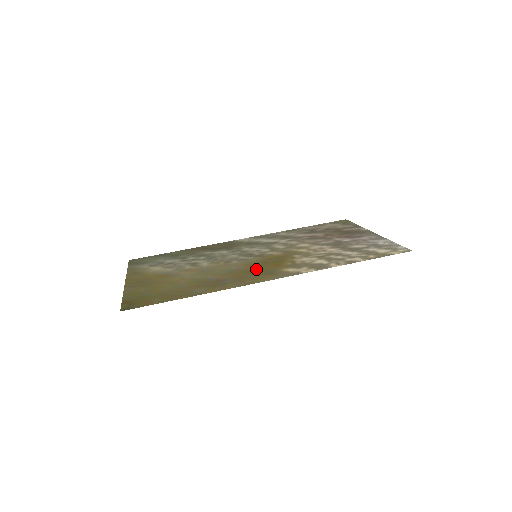
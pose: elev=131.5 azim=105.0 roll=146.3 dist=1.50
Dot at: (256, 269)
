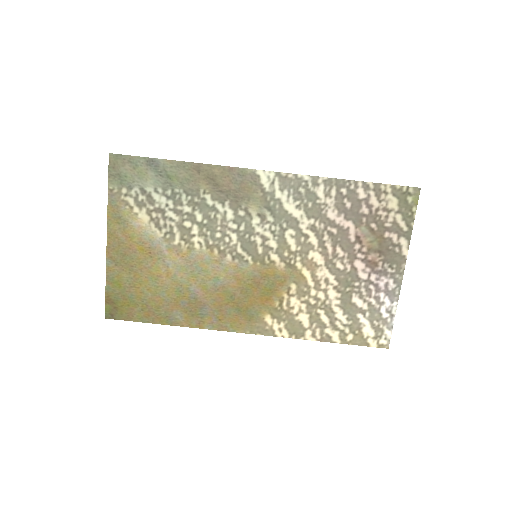
Dot at: (241, 298)
